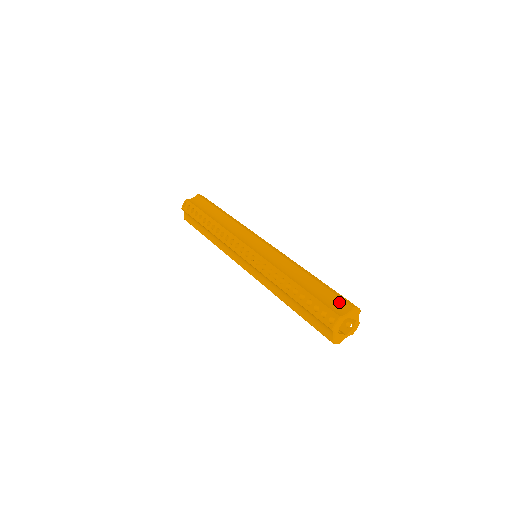
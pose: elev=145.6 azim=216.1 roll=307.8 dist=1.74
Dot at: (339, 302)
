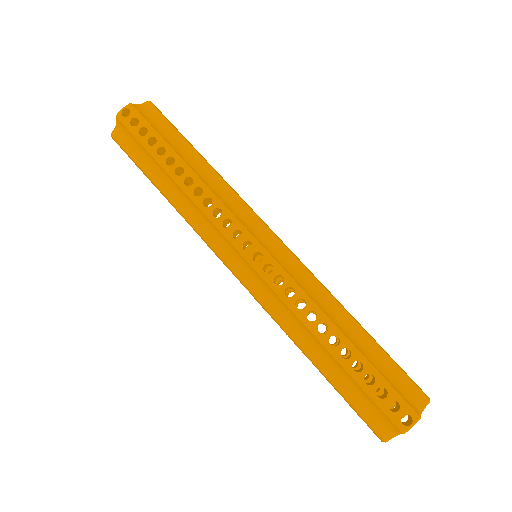
Dot at: (382, 415)
